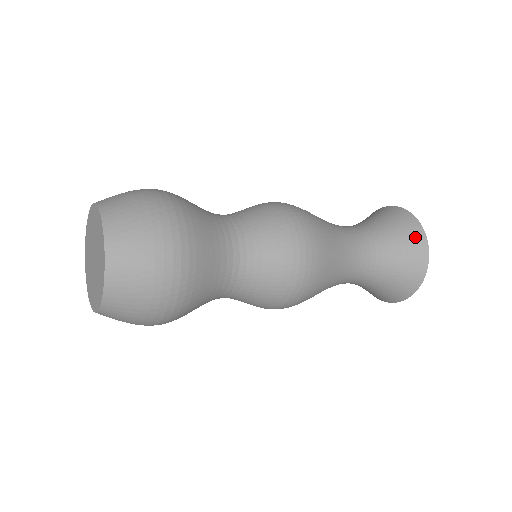
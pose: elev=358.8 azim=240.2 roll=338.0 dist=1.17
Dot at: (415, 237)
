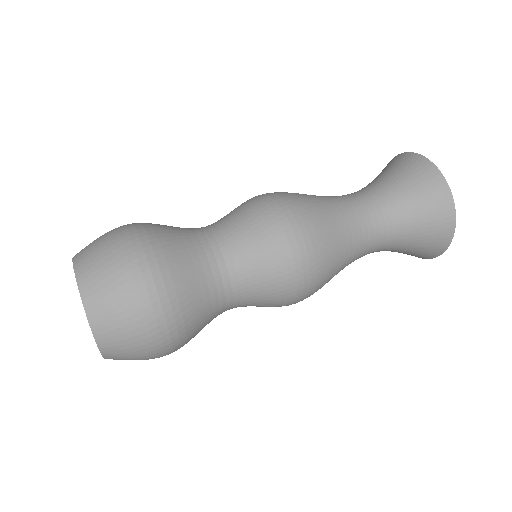
Dot at: (424, 172)
